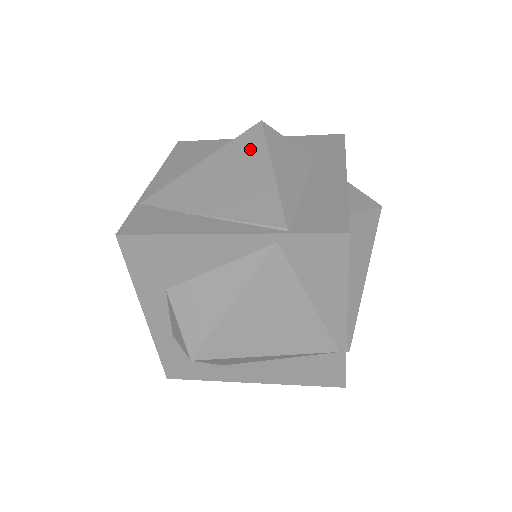
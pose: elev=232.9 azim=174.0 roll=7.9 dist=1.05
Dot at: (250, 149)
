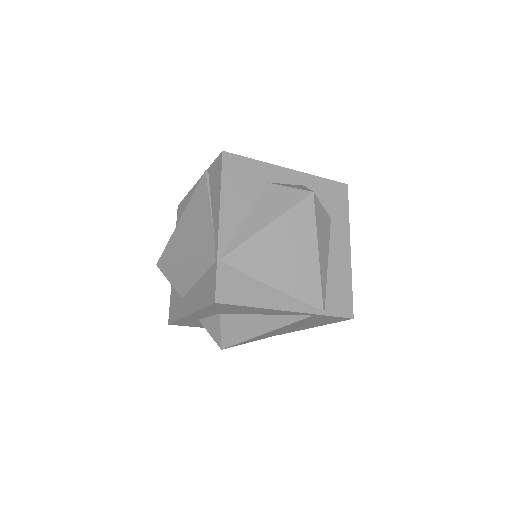
Dot at: (304, 225)
